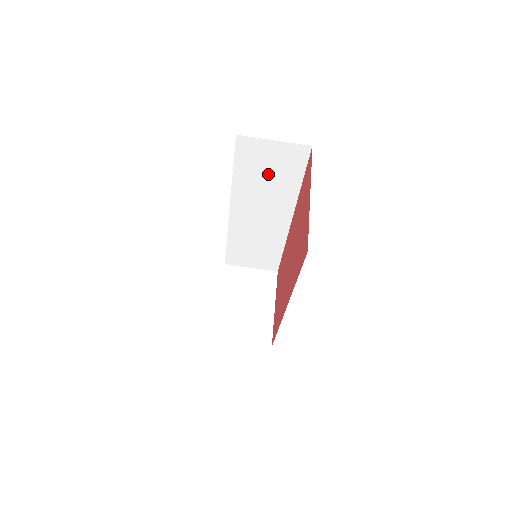
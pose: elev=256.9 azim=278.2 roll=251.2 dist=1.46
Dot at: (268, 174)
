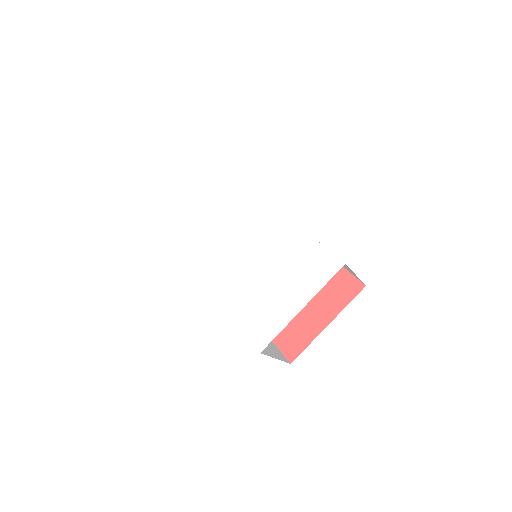
Dot at: occluded
